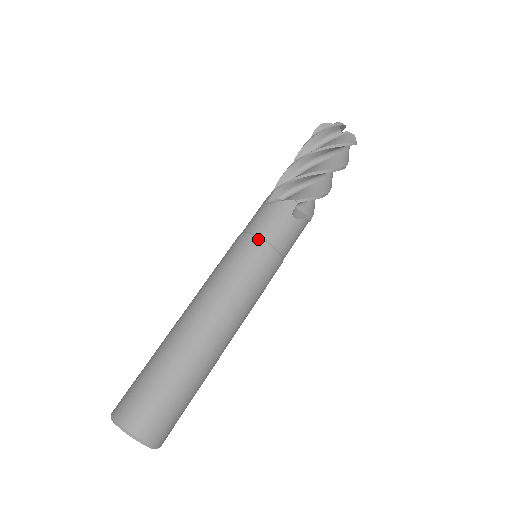
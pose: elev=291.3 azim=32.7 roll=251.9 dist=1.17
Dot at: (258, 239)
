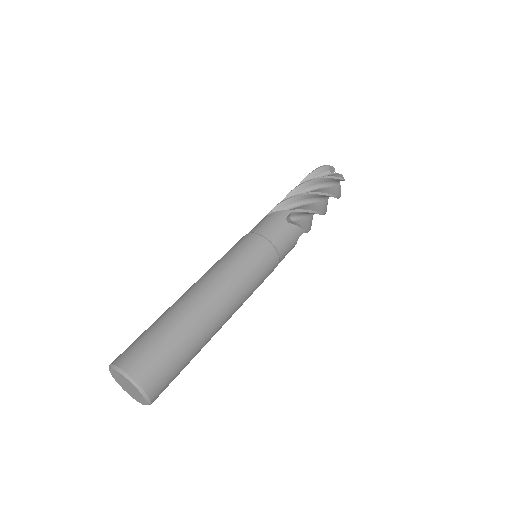
Dot at: (255, 234)
